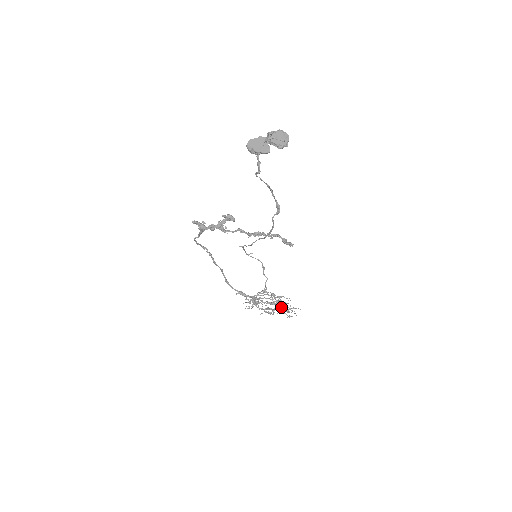
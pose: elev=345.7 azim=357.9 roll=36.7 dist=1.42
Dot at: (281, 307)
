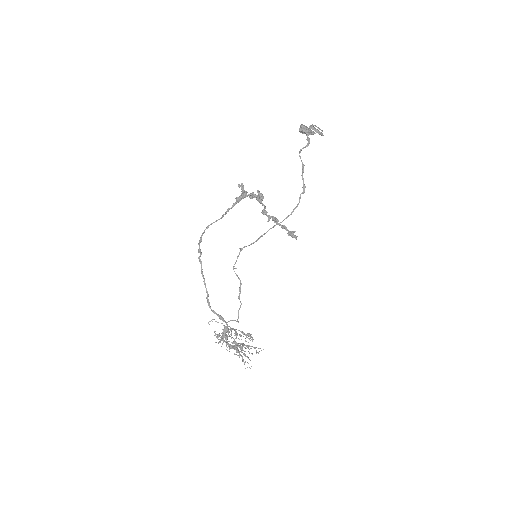
Dot at: (239, 353)
